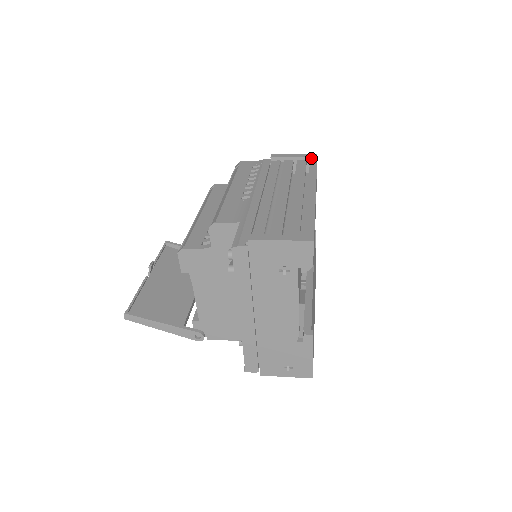
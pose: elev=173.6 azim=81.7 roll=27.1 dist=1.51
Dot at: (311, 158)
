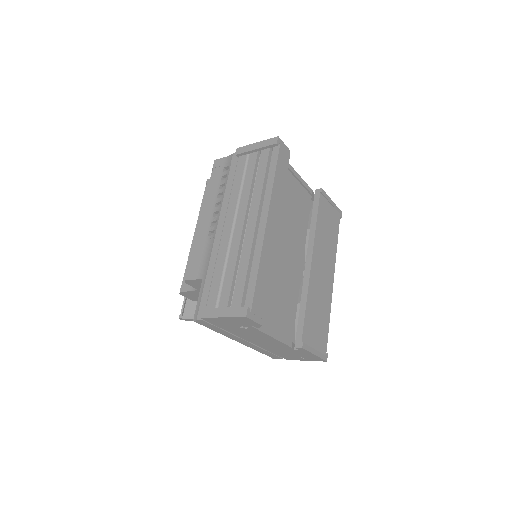
Dot at: (272, 146)
